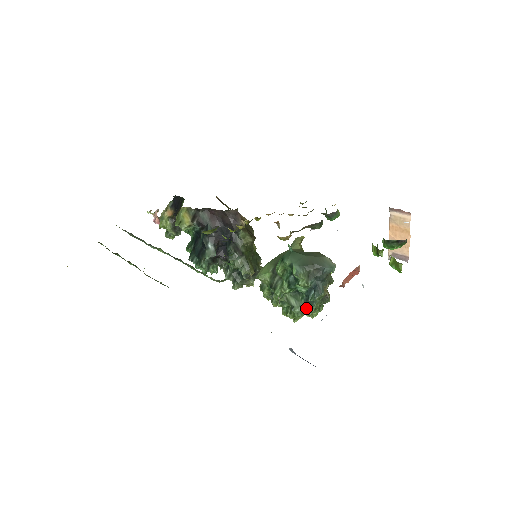
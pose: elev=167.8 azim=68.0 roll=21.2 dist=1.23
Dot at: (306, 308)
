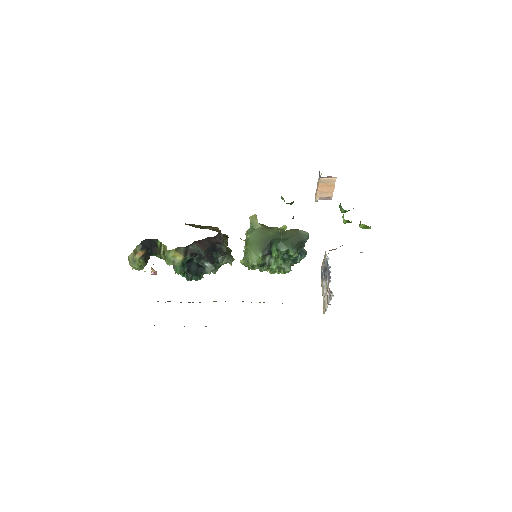
Dot at: (292, 264)
